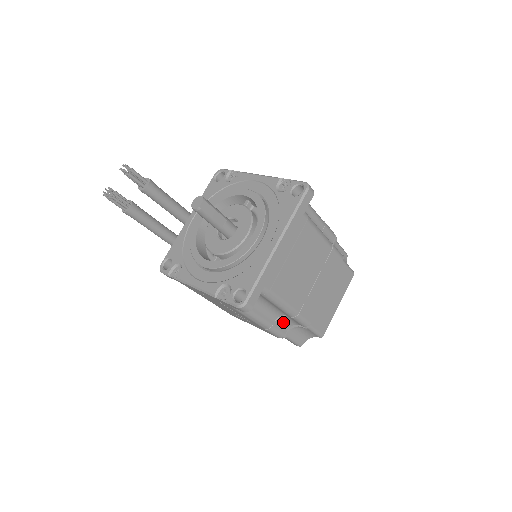
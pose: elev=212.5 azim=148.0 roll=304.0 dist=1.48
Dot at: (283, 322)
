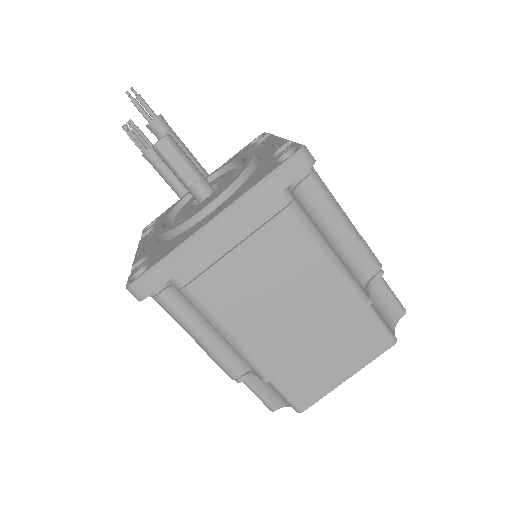
Dot at: (236, 356)
